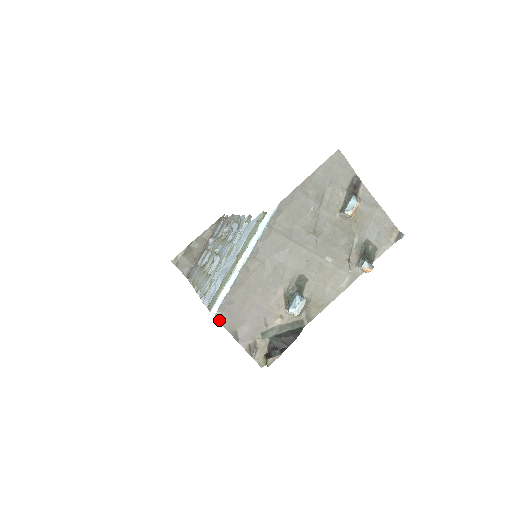
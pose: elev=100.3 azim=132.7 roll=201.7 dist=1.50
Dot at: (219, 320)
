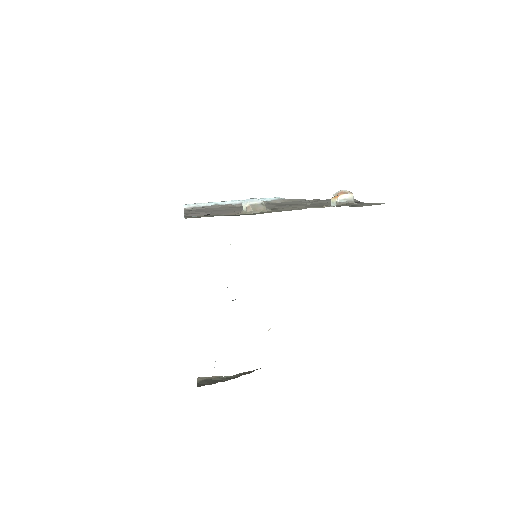
Dot at: occluded
